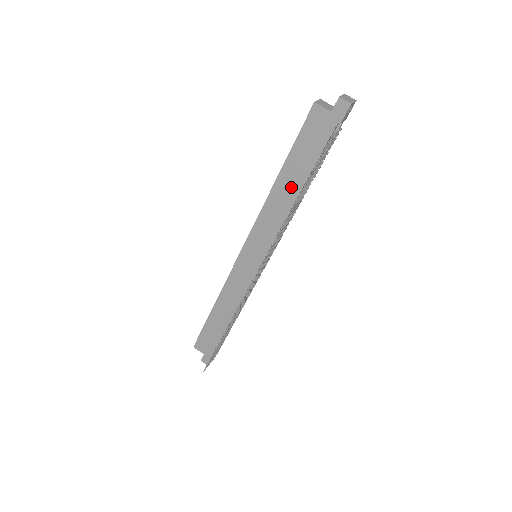
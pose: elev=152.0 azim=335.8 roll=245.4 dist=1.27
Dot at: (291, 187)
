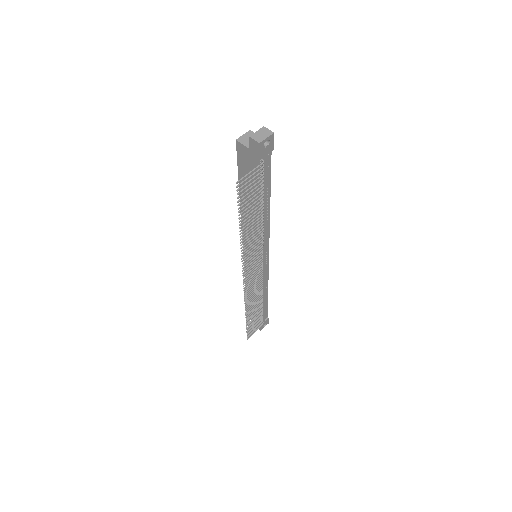
Dot at: occluded
